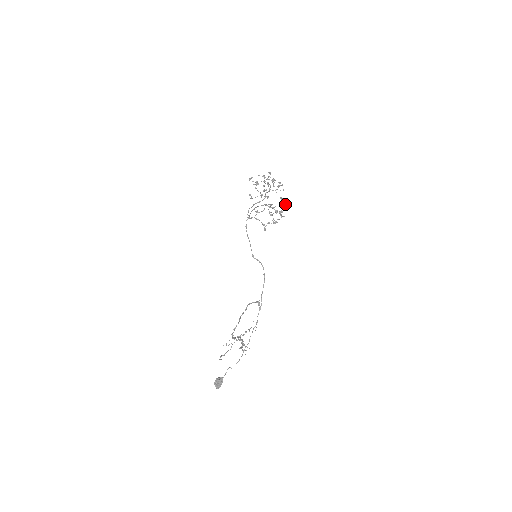
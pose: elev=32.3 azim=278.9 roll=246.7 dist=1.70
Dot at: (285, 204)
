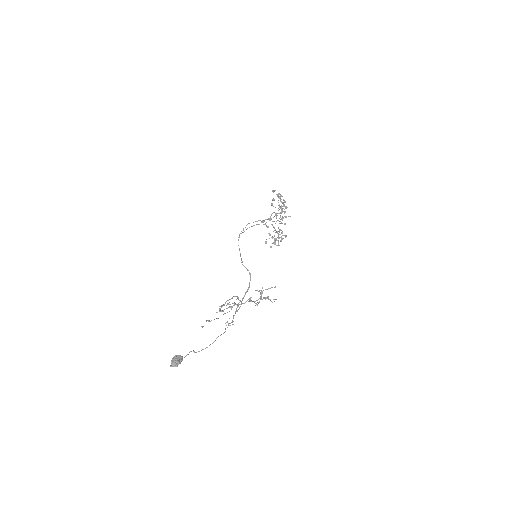
Dot at: occluded
